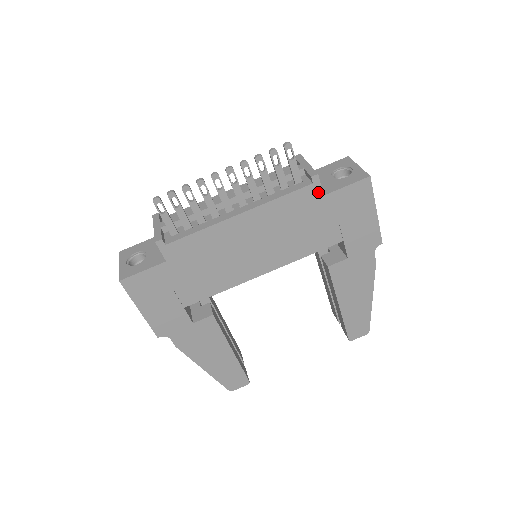
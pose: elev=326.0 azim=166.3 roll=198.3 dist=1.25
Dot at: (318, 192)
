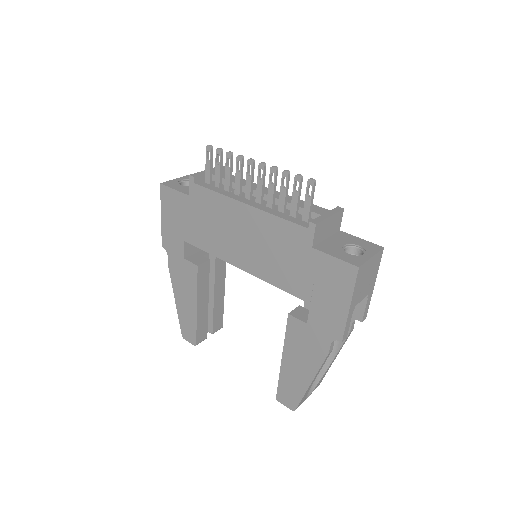
Dot at: (309, 240)
